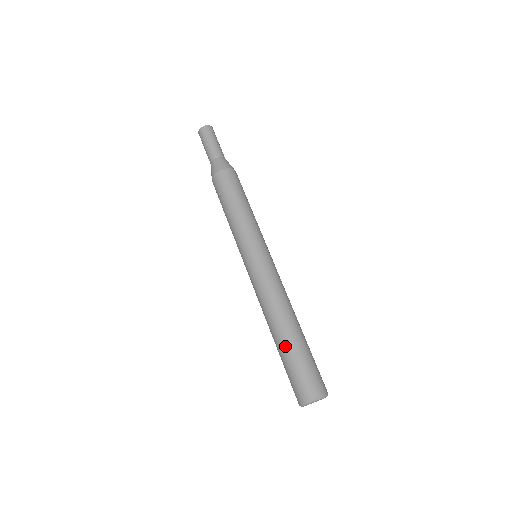
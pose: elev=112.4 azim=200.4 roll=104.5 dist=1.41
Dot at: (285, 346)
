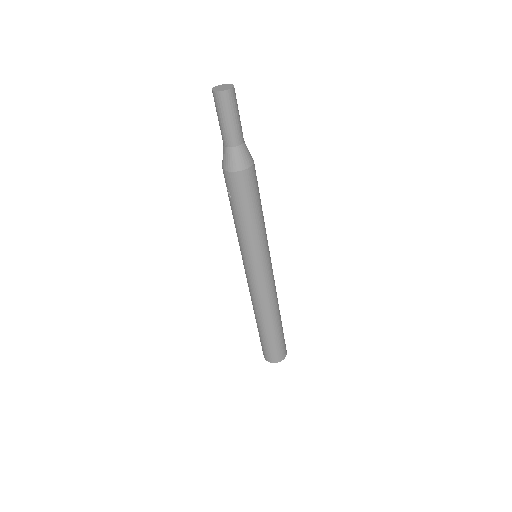
Dot at: (264, 333)
